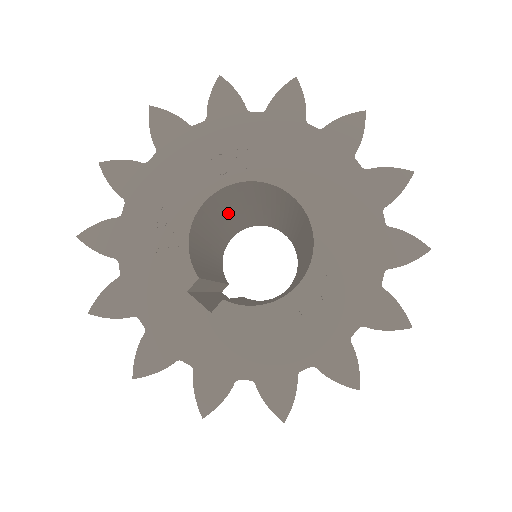
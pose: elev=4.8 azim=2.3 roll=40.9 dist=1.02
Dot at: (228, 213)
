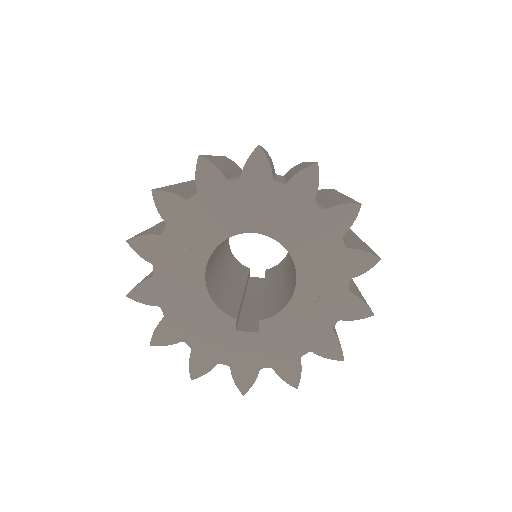
Dot at: (218, 246)
